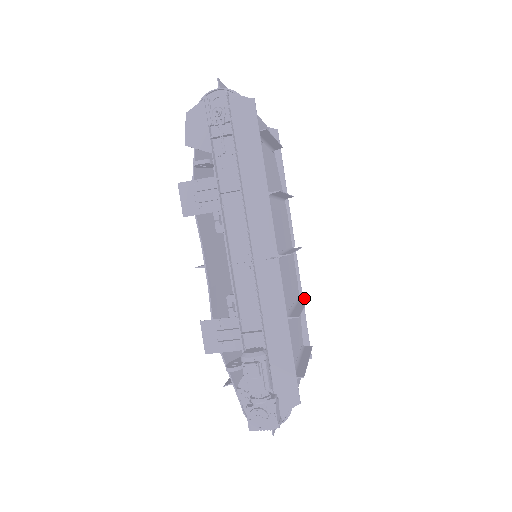
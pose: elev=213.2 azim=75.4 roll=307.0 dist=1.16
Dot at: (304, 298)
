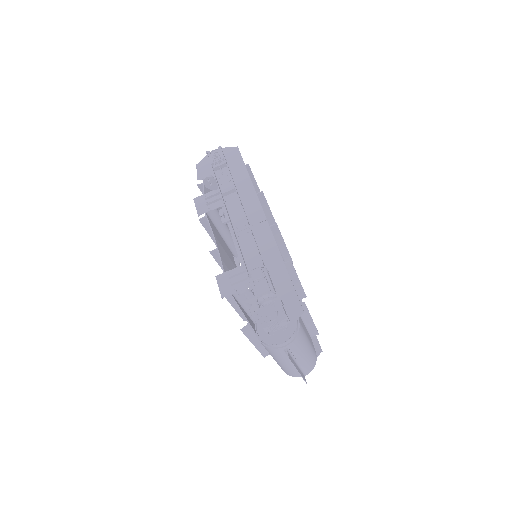
Dot at: (302, 295)
